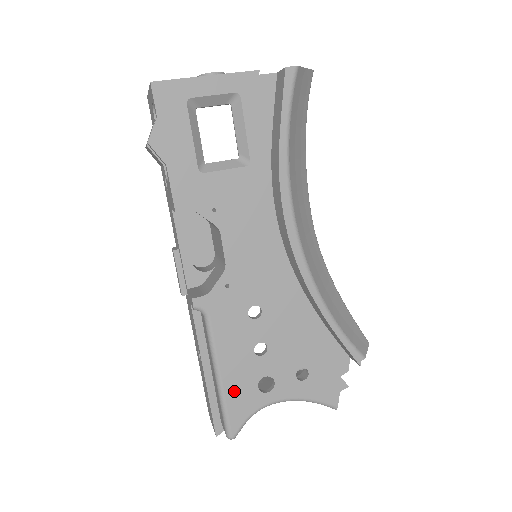
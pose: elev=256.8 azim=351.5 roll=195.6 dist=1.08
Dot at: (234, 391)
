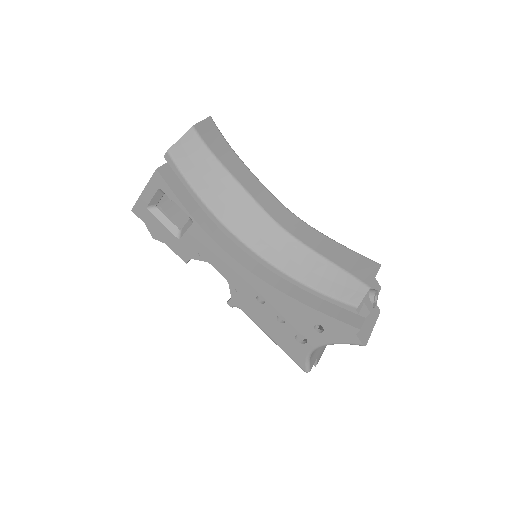
Dot at: (286, 346)
